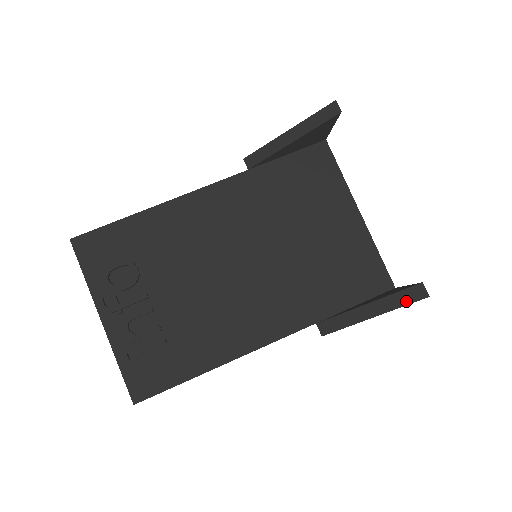
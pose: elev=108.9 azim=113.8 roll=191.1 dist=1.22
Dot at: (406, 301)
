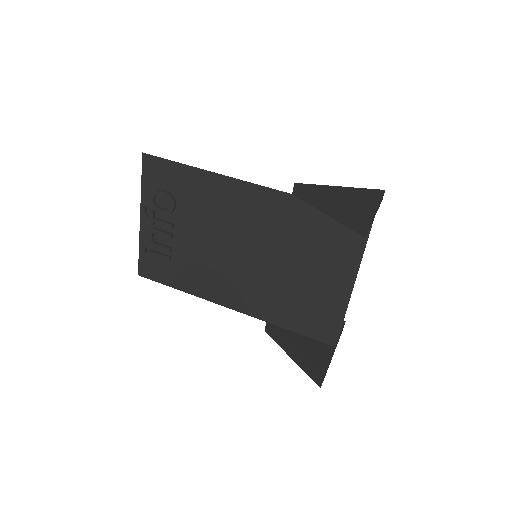
Dot at: (310, 374)
